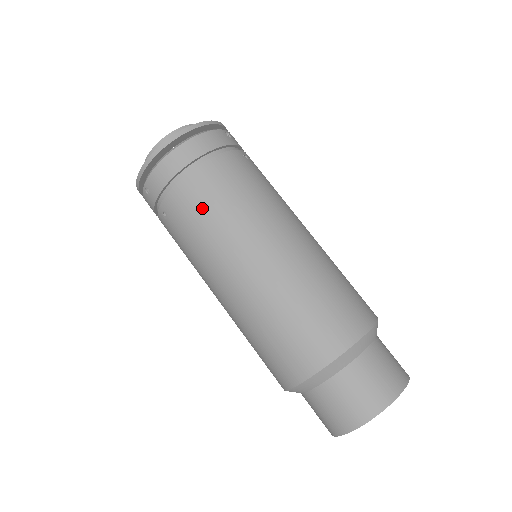
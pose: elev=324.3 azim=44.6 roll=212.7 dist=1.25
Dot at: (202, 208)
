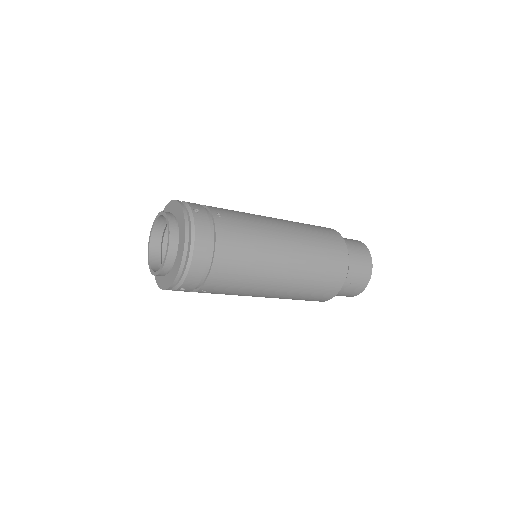
Dot at: (235, 274)
